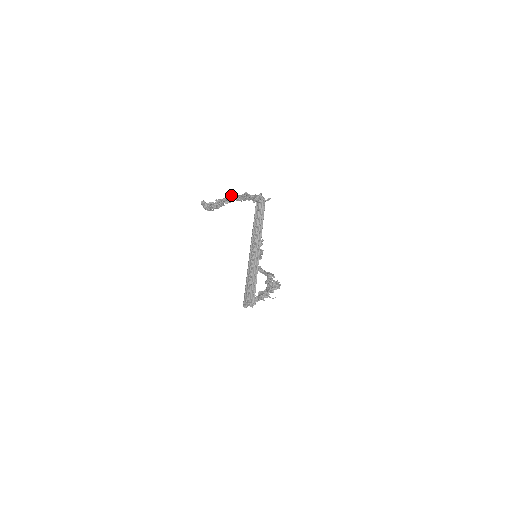
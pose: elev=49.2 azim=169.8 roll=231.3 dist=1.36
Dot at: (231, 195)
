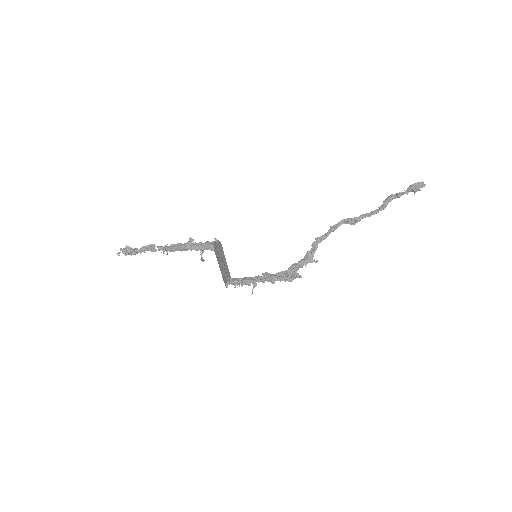
Dot at: (157, 247)
